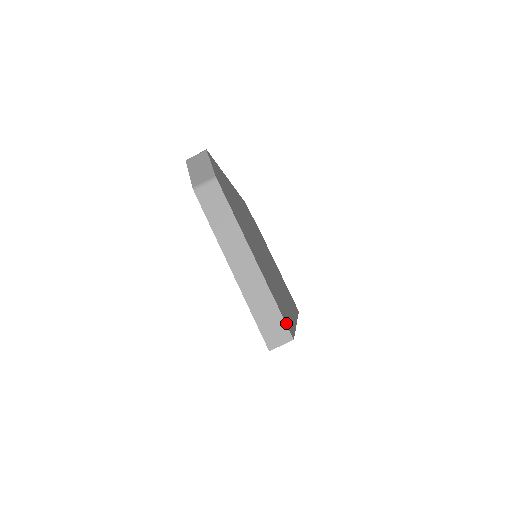
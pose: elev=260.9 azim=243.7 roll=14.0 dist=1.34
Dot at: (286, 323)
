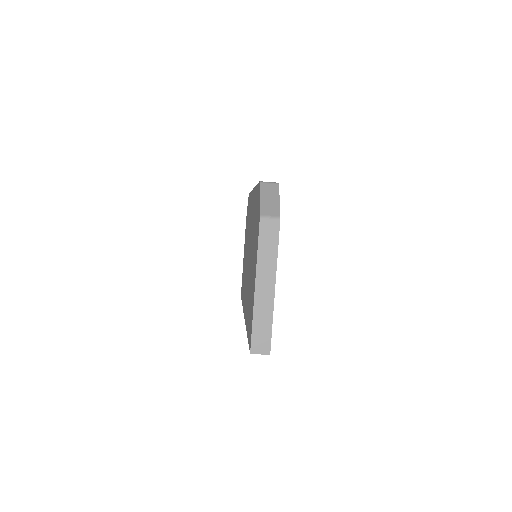
Dot at: occluded
